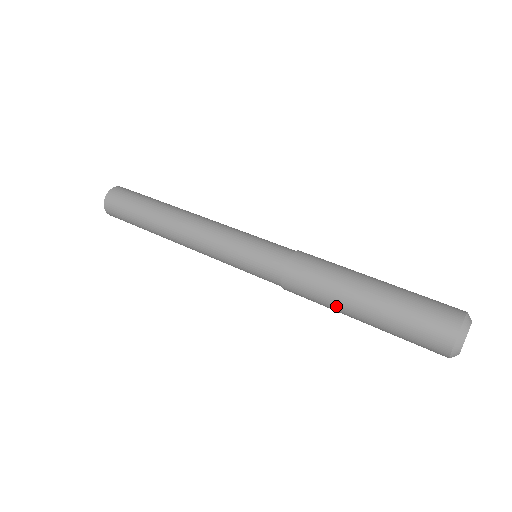
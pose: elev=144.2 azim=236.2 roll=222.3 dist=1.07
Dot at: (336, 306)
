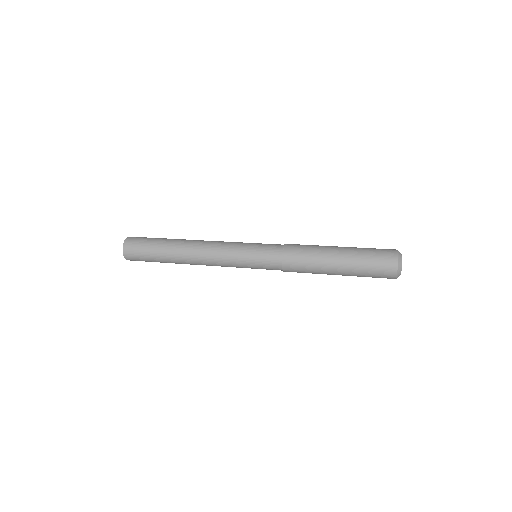
Dot at: (322, 269)
